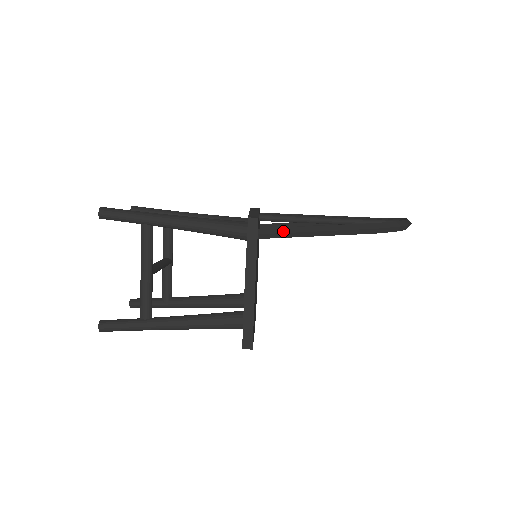
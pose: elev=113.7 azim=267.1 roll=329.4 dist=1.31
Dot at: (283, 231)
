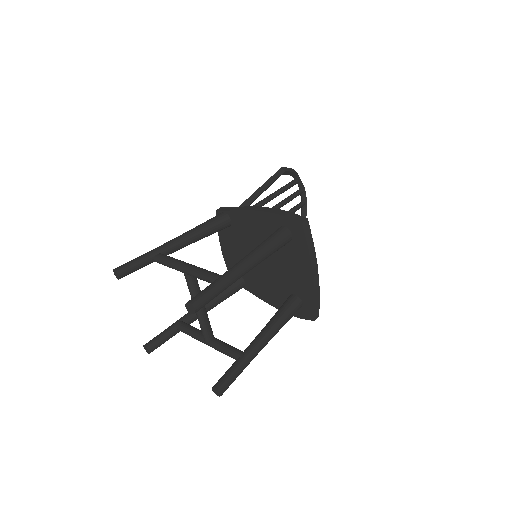
Dot at: (243, 203)
